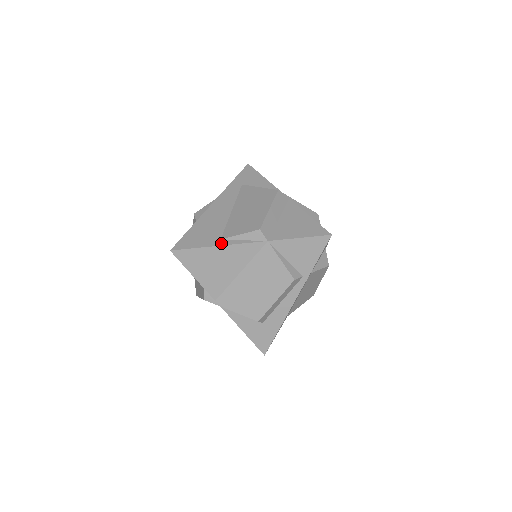
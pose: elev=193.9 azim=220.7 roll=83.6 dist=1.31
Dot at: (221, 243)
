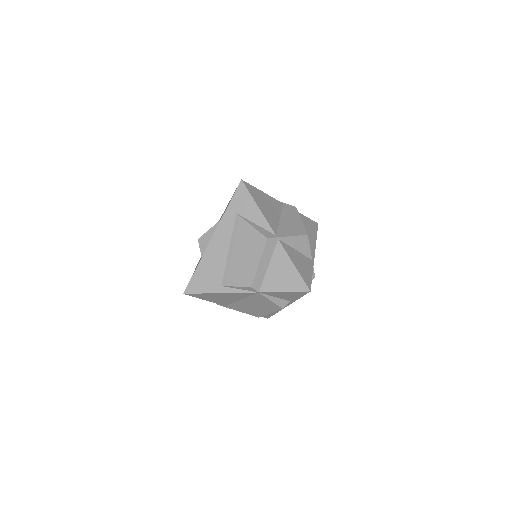
Dot at: (222, 290)
